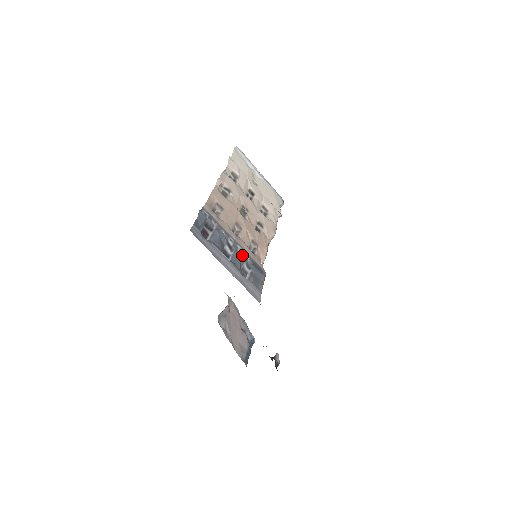
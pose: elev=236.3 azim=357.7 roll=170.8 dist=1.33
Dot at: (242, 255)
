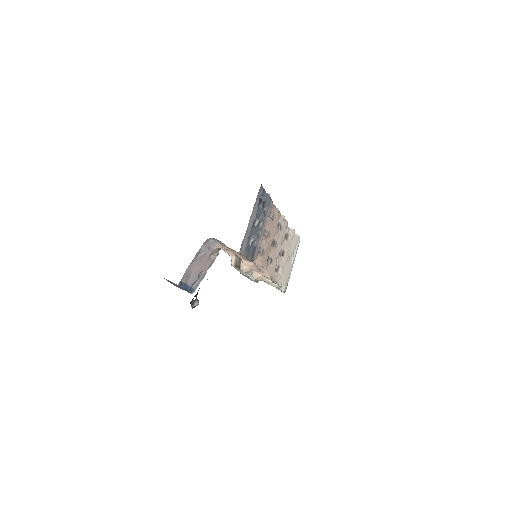
Dot at: (257, 235)
